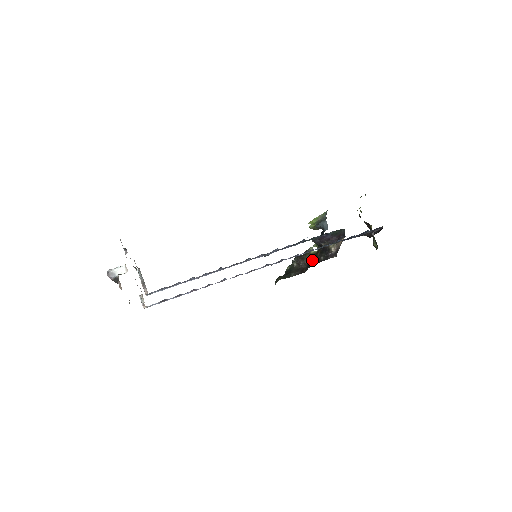
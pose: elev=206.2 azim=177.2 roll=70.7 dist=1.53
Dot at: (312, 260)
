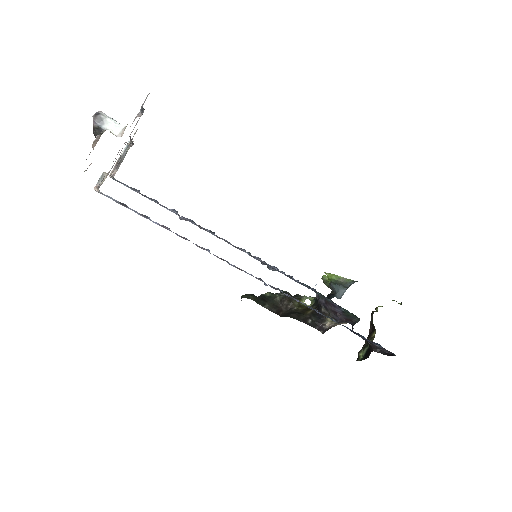
Dot at: (298, 312)
